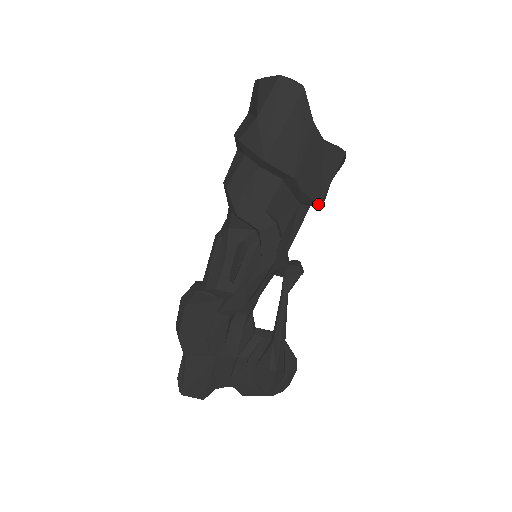
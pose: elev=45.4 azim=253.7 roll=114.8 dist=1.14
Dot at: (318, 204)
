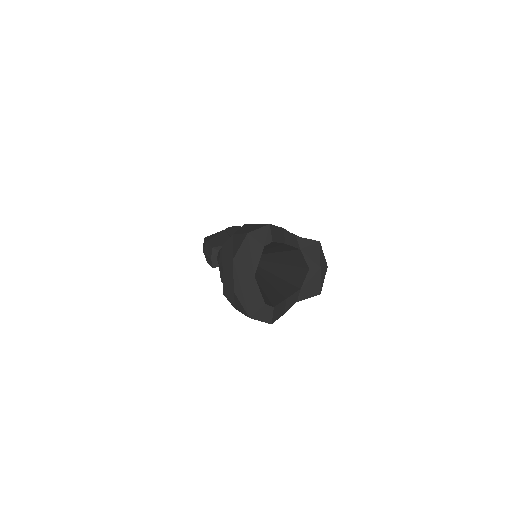
Dot at: occluded
